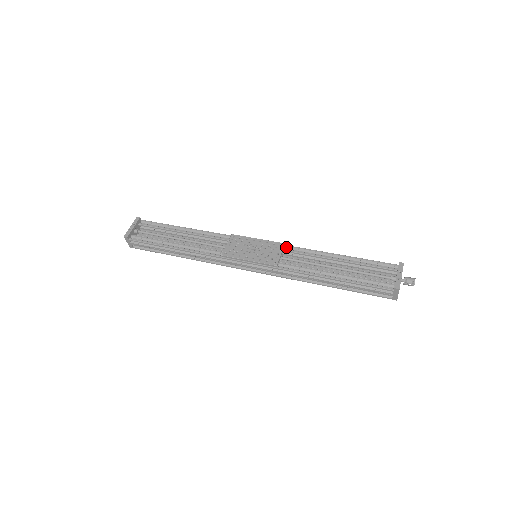
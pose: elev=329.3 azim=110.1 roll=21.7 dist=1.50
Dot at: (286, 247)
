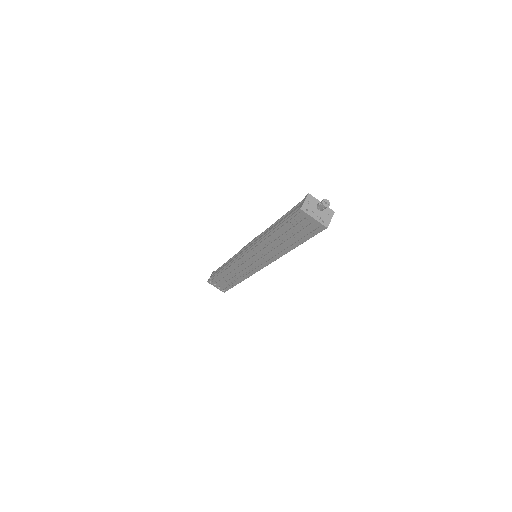
Dot at: occluded
